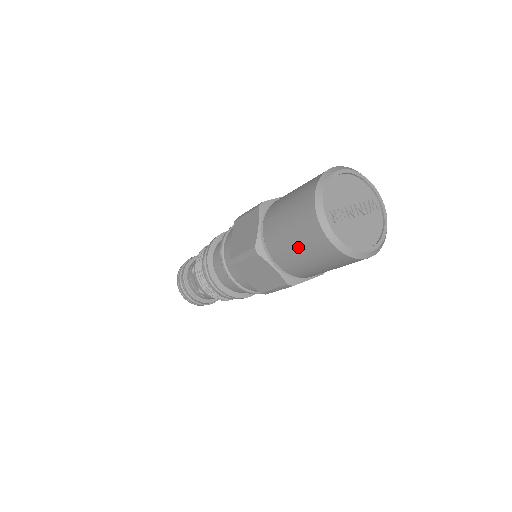
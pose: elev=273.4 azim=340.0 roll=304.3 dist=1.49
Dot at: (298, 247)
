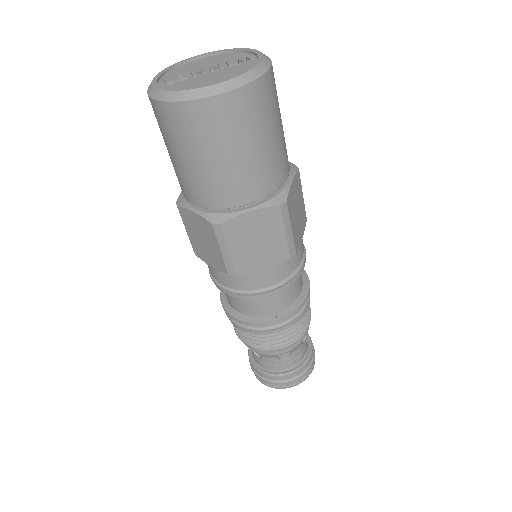
Dot at: (169, 150)
